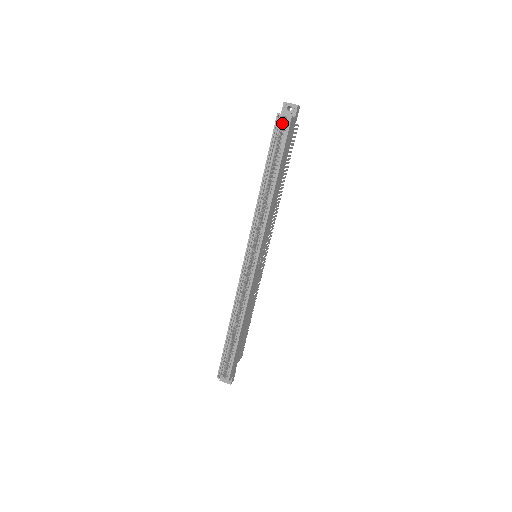
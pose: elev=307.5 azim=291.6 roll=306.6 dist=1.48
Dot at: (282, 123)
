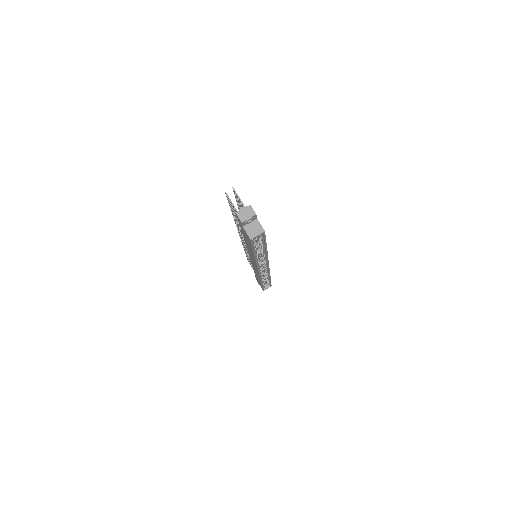
Dot at: occluded
